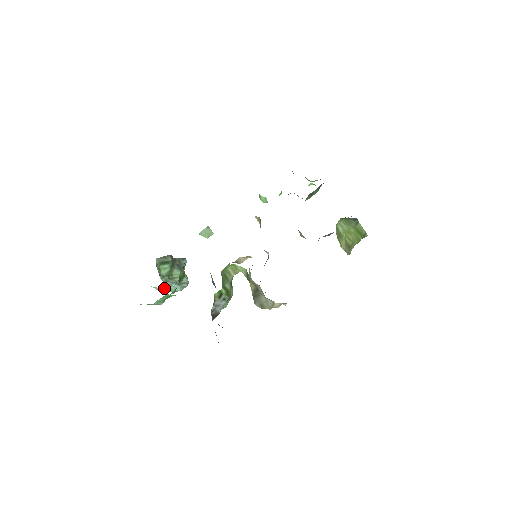
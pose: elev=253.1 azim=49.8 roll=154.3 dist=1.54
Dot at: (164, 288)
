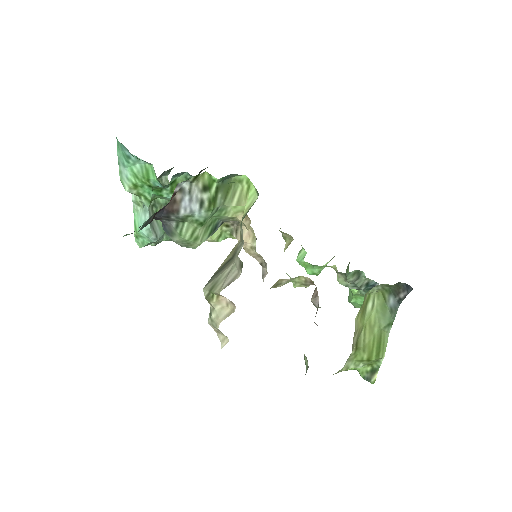
Dot at: occluded
